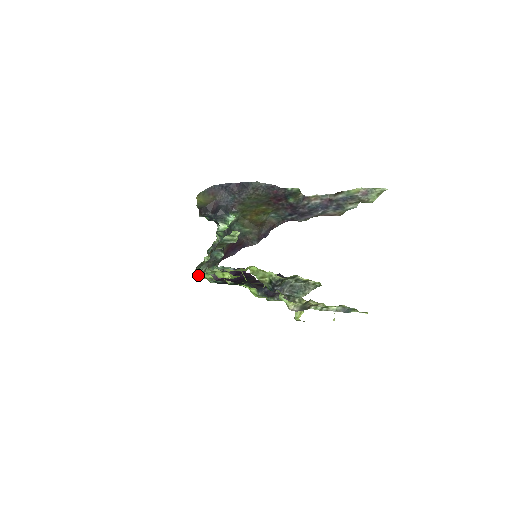
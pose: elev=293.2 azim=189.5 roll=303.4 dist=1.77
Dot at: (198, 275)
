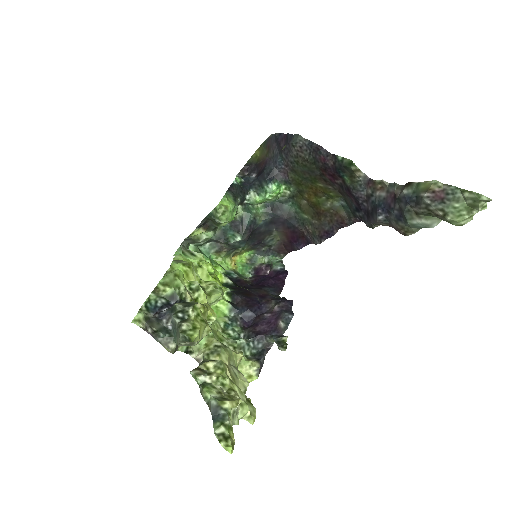
Dot at: (237, 258)
